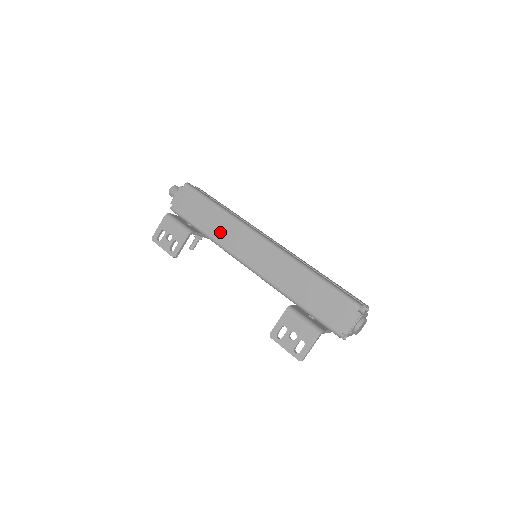
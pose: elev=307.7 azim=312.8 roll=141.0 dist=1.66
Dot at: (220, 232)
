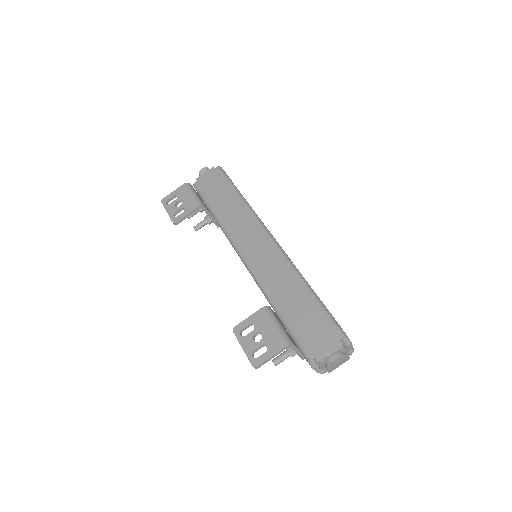
Dot at: (231, 218)
